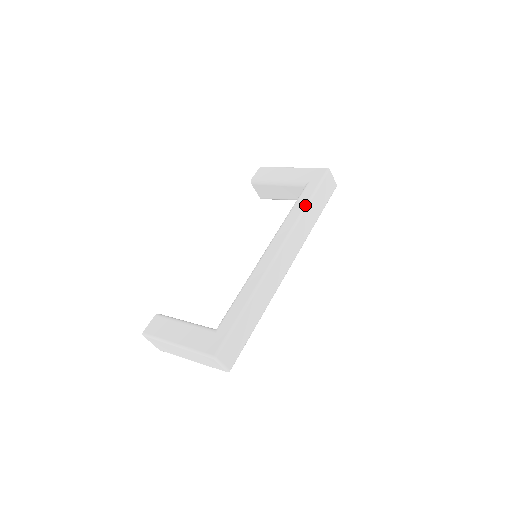
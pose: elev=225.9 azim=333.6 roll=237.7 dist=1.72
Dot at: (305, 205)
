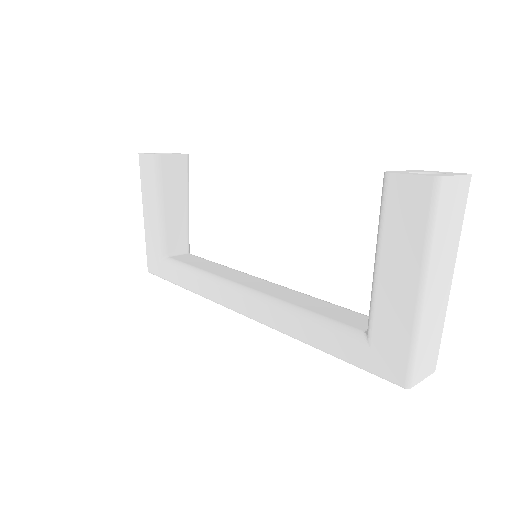
Dot at: (311, 345)
